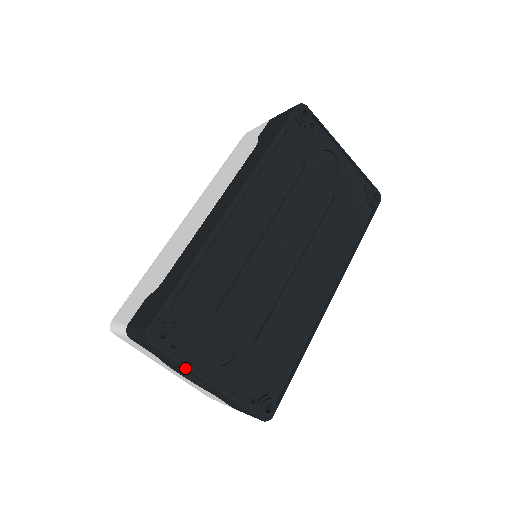
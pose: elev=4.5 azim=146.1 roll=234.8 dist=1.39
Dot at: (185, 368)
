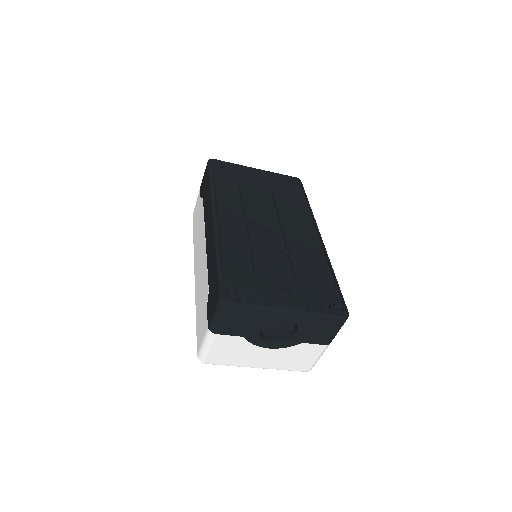
Dot at: (263, 309)
